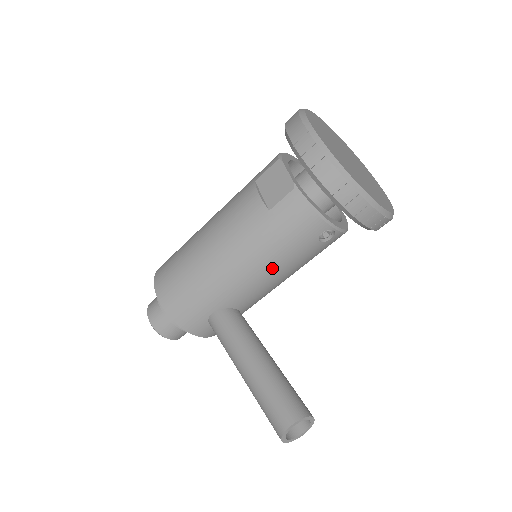
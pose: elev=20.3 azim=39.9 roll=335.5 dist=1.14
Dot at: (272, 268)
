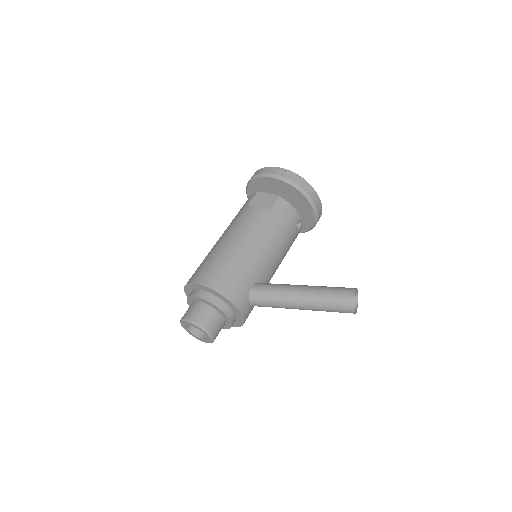
Dot at: (279, 246)
